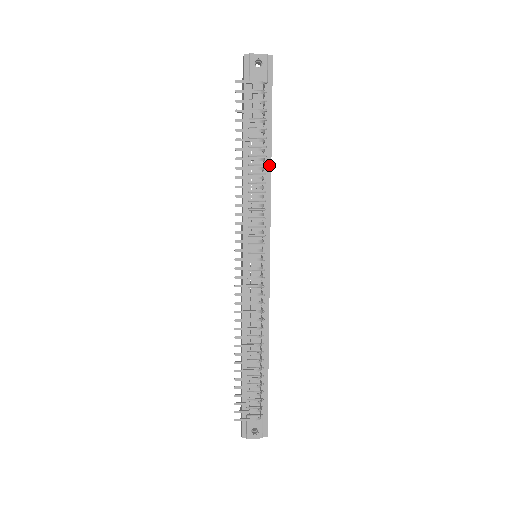
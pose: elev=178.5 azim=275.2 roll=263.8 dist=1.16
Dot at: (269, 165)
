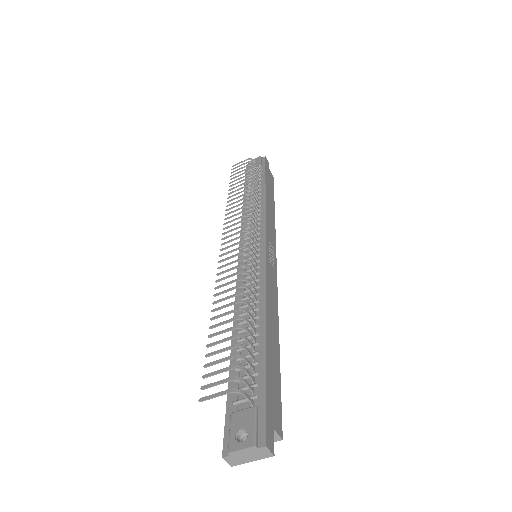
Dot at: (264, 197)
